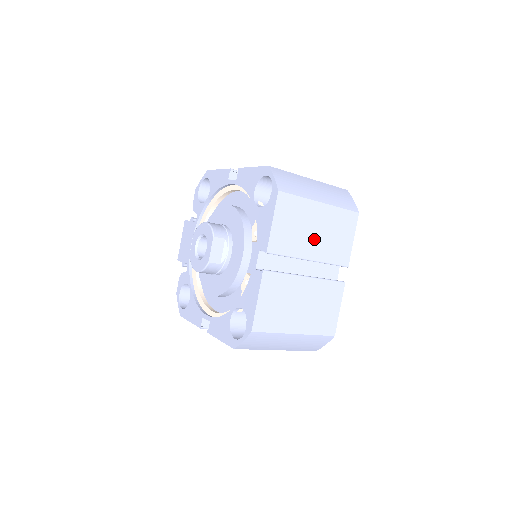
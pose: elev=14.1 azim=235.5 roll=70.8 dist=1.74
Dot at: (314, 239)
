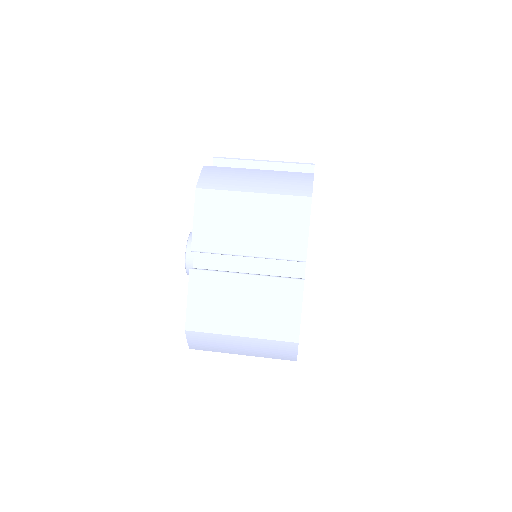
Dot at: occluded
